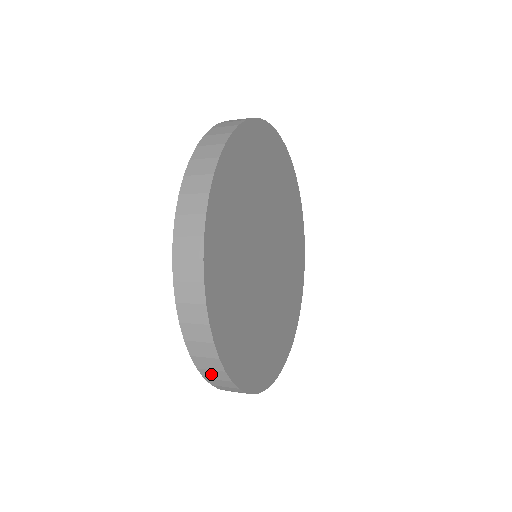
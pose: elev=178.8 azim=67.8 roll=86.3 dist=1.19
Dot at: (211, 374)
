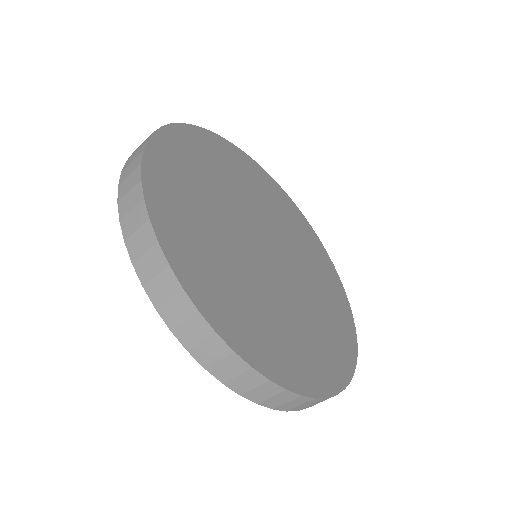
Dot at: (189, 332)
